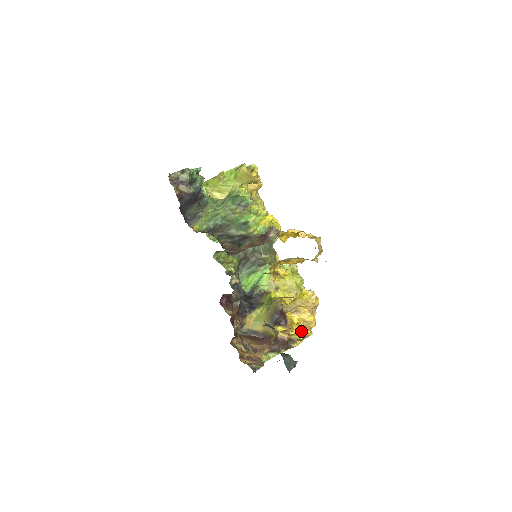
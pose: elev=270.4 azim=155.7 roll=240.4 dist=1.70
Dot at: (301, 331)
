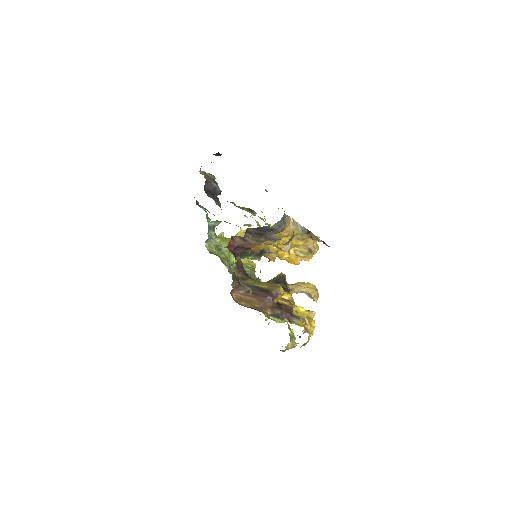
Dot at: (304, 309)
